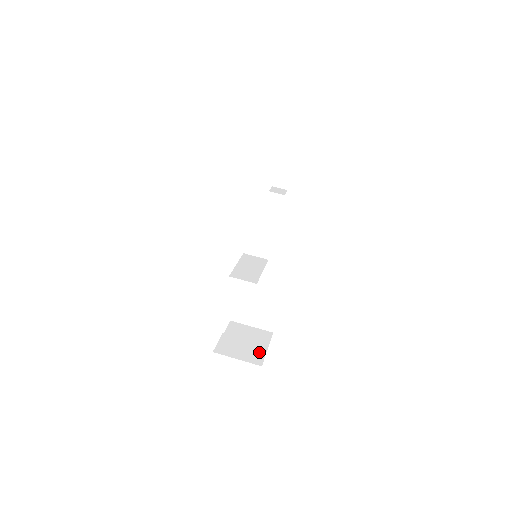
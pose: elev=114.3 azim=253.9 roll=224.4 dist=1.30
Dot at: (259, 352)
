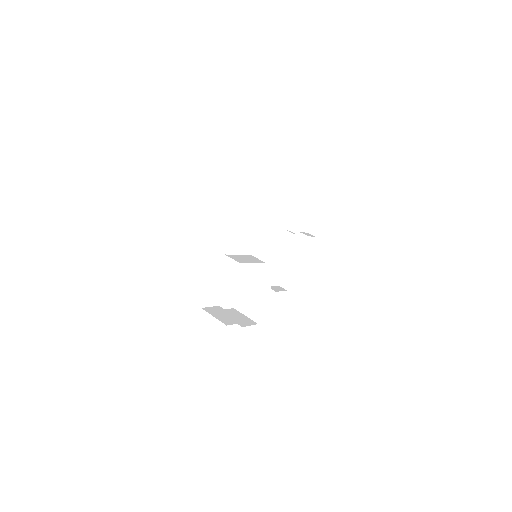
Dot at: (233, 321)
